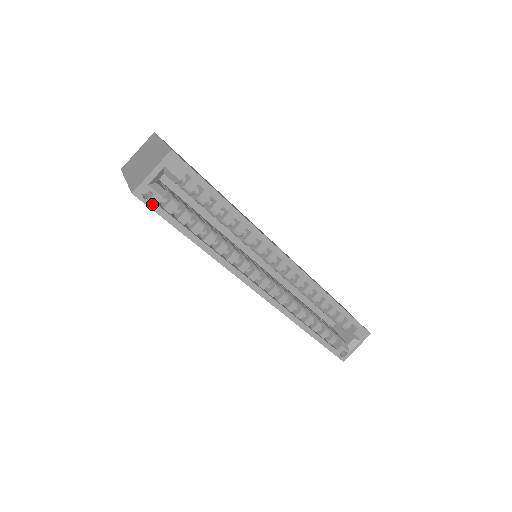
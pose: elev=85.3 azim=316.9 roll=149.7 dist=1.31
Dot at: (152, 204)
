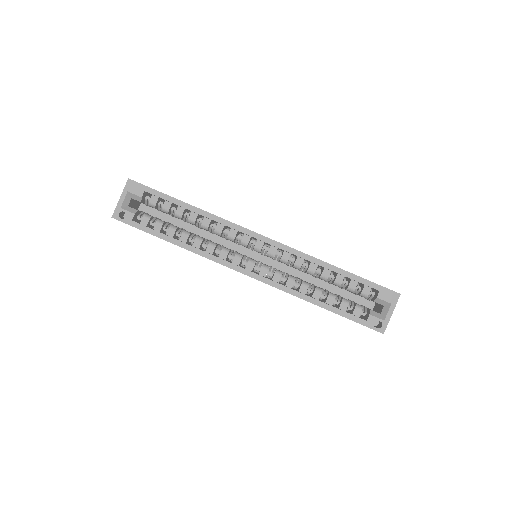
Dot at: (128, 221)
